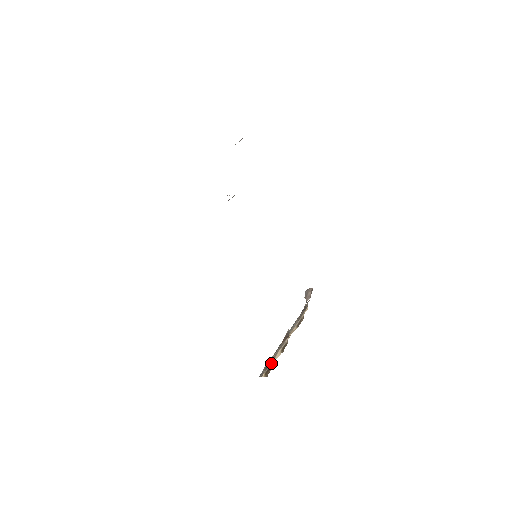
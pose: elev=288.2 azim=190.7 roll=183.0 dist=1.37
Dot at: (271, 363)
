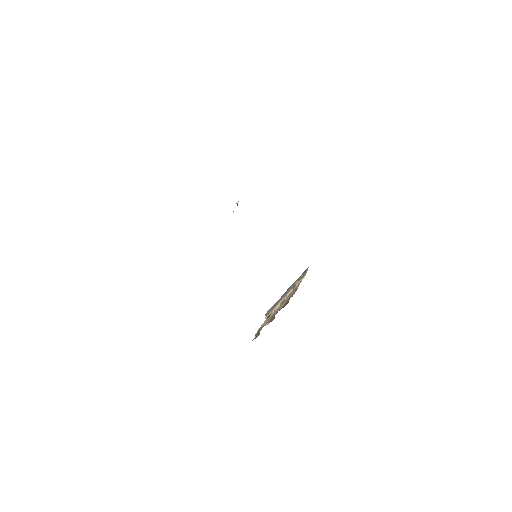
Dot at: (273, 310)
